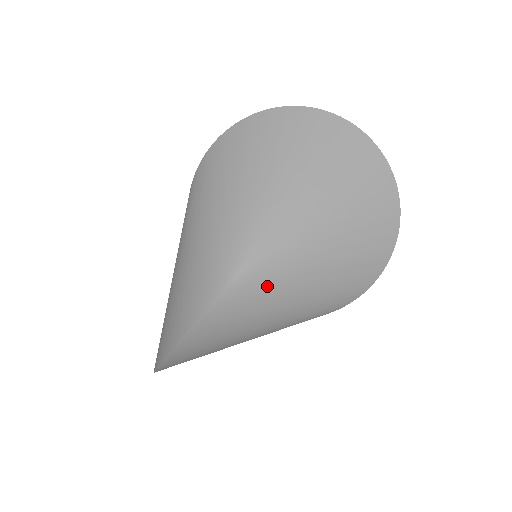
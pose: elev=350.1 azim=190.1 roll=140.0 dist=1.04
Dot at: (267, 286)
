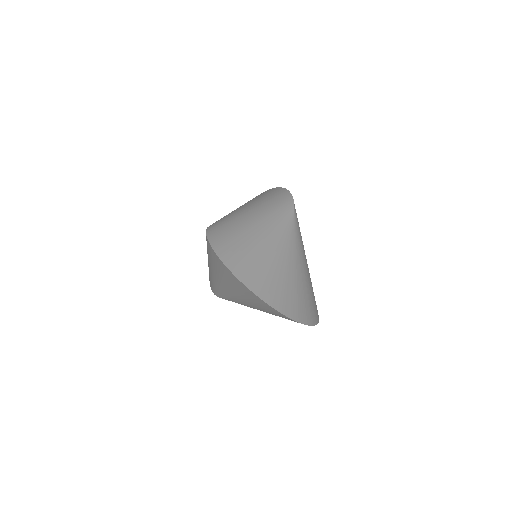
Dot at: (228, 217)
